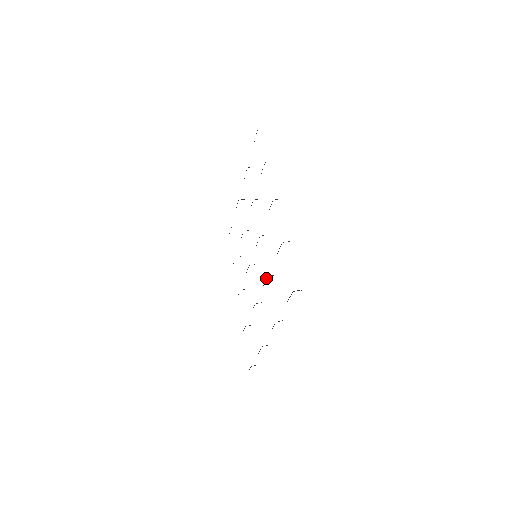
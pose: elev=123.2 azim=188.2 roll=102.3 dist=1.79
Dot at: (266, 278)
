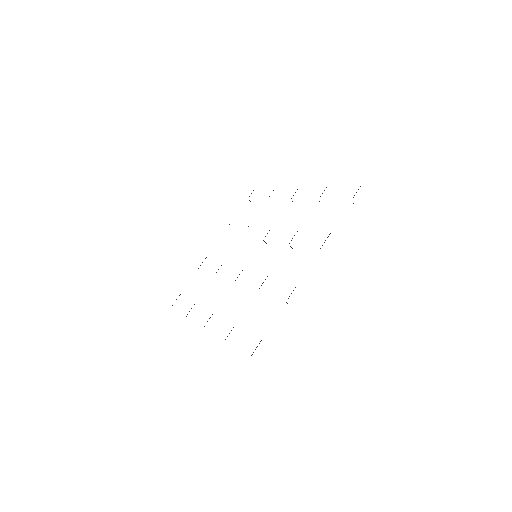
Dot at: (297, 231)
